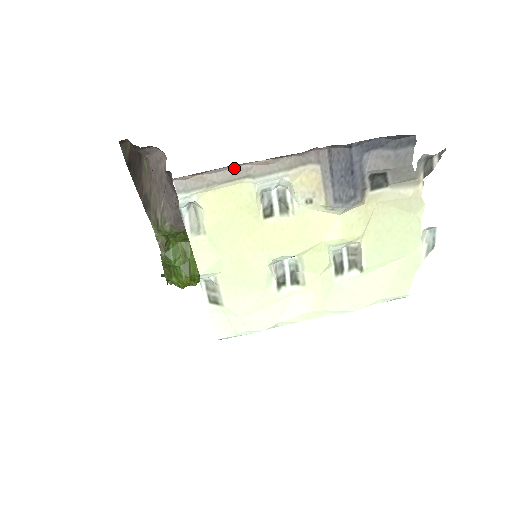
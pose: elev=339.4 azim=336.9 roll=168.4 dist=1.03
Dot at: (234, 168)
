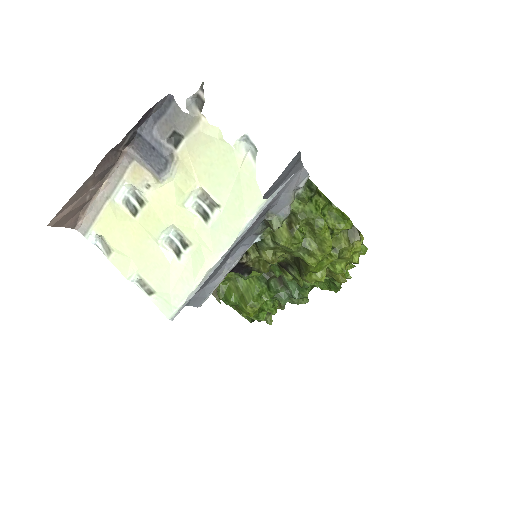
Dot at: (96, 200)
